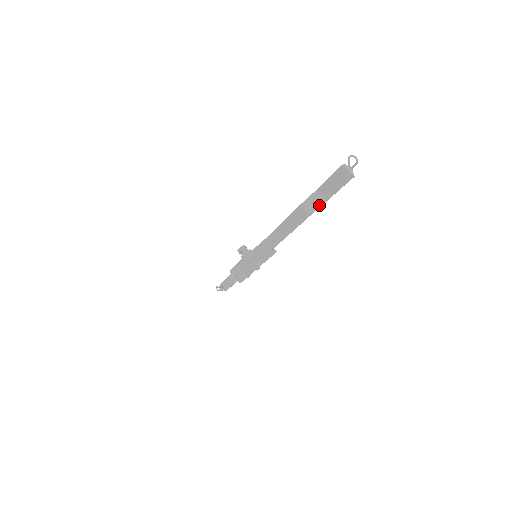
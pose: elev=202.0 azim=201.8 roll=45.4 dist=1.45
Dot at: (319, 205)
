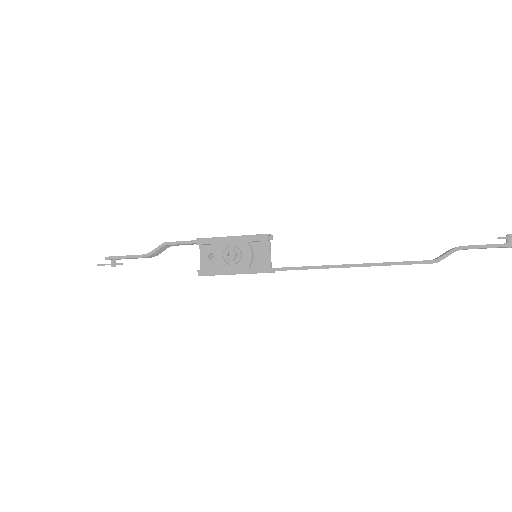
Dot at: occluded
